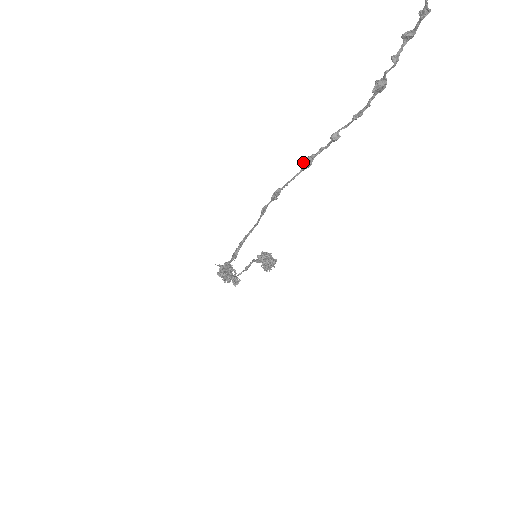
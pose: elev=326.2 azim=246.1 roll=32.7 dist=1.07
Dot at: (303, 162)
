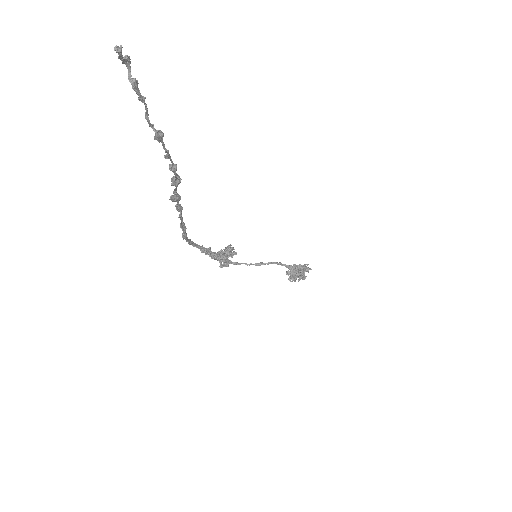
Dot at: (171, 179)
